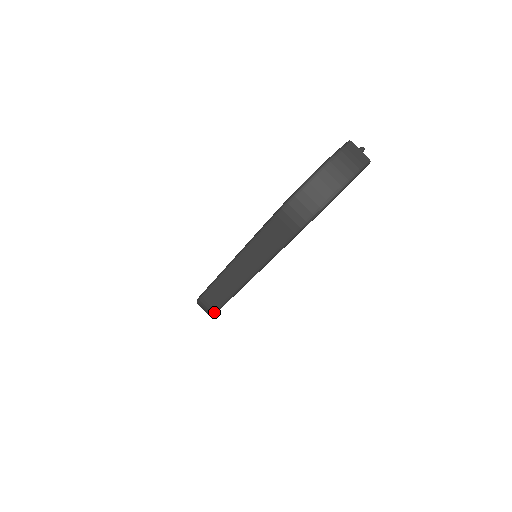
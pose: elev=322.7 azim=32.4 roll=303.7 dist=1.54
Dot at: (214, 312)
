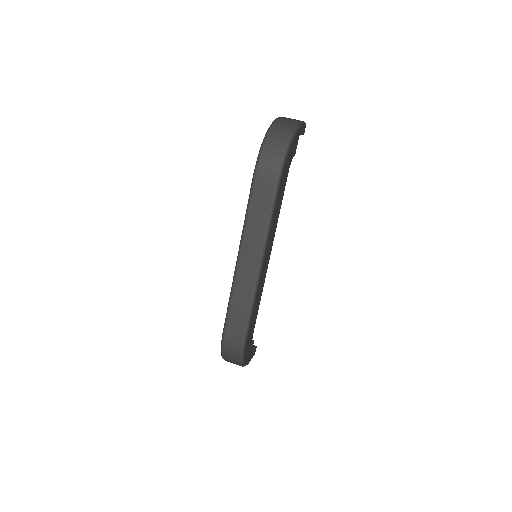
Dot at: (243, 344)
